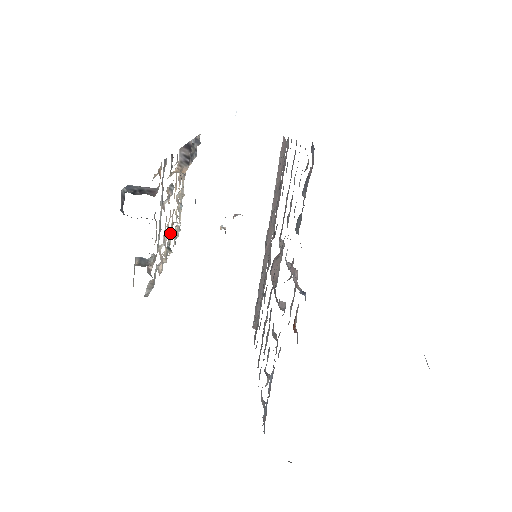
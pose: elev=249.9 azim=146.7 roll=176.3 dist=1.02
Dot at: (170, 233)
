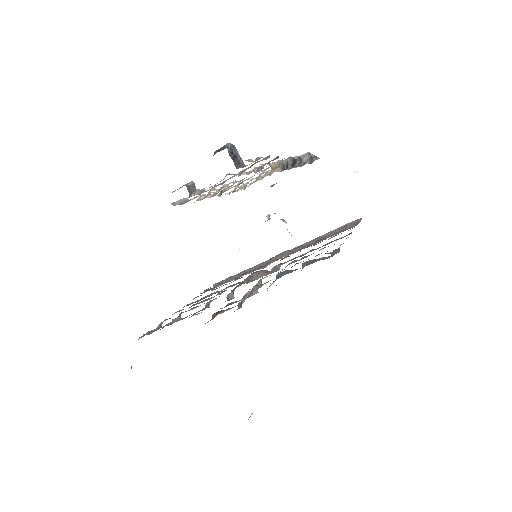
Dot at: occluded
